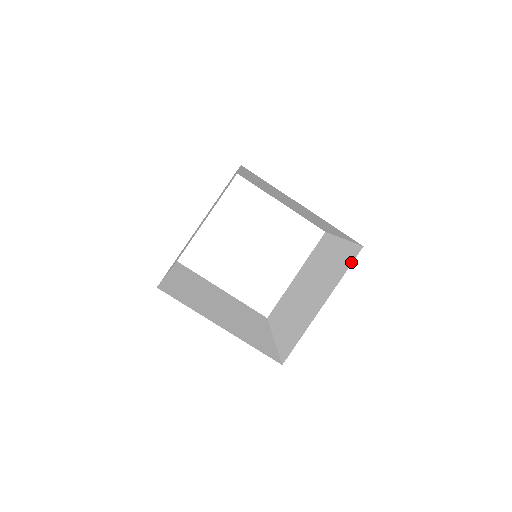
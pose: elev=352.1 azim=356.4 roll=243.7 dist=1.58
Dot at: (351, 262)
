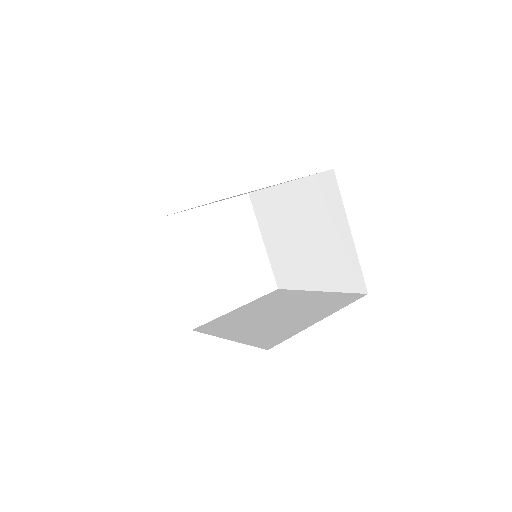
Dot at: (354, 300)
